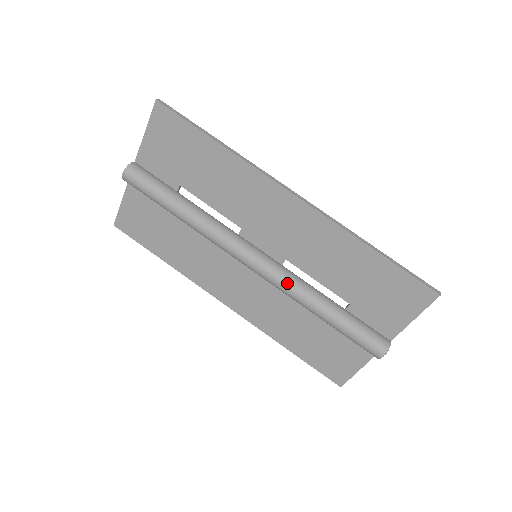
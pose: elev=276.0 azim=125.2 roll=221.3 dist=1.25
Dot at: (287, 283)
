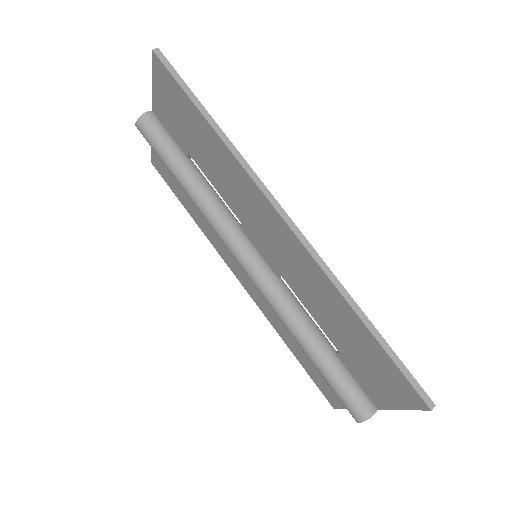
Dot at: (274, 303)
